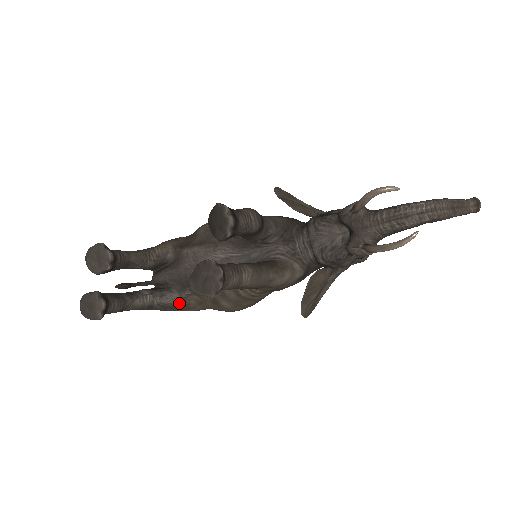
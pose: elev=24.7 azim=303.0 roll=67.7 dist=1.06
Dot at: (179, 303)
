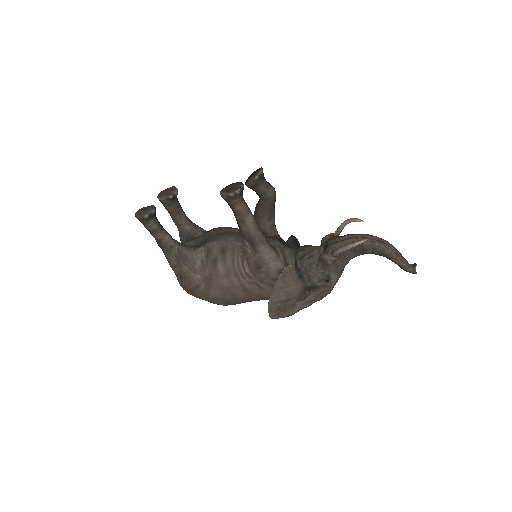
Dot at: (191, 255)
